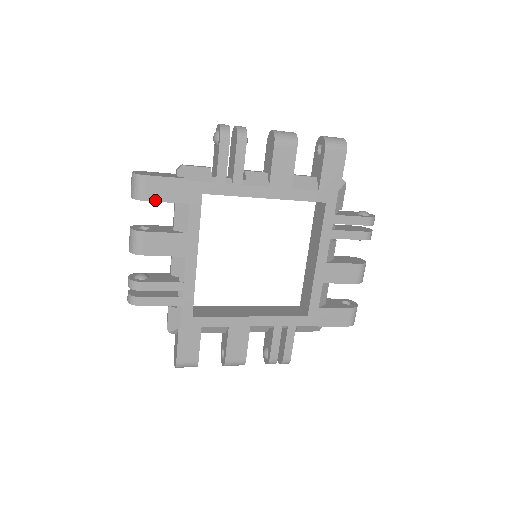
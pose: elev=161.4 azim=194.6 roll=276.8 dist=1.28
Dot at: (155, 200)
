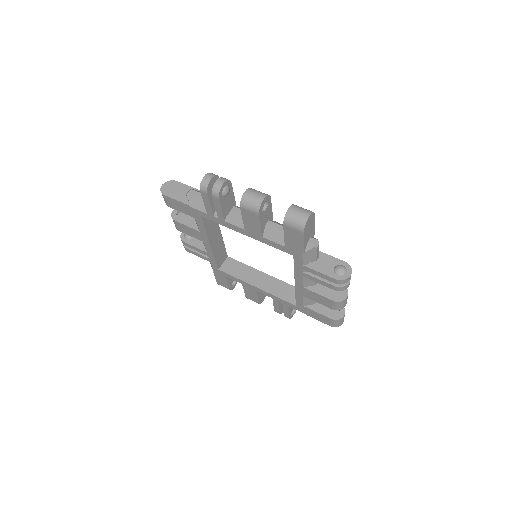
Dot at: (175, 209)
